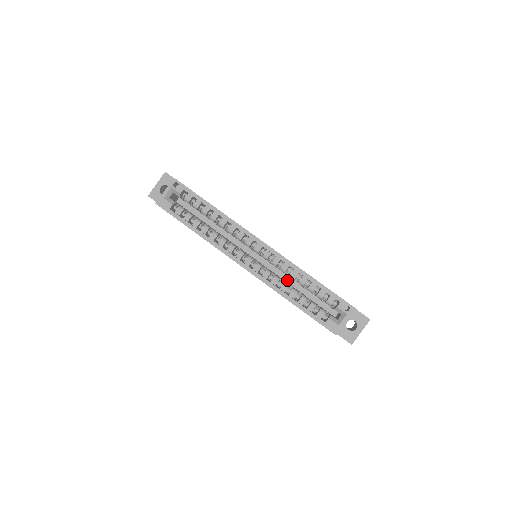
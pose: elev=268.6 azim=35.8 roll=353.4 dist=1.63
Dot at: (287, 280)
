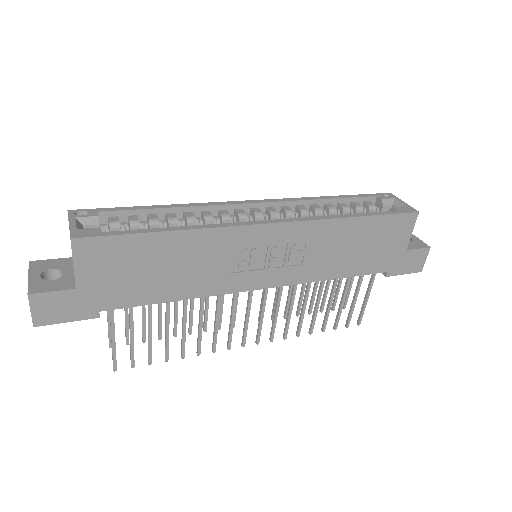
Dot at: occluded
